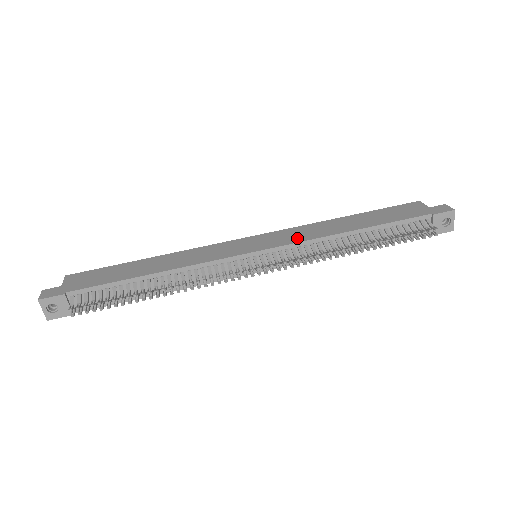
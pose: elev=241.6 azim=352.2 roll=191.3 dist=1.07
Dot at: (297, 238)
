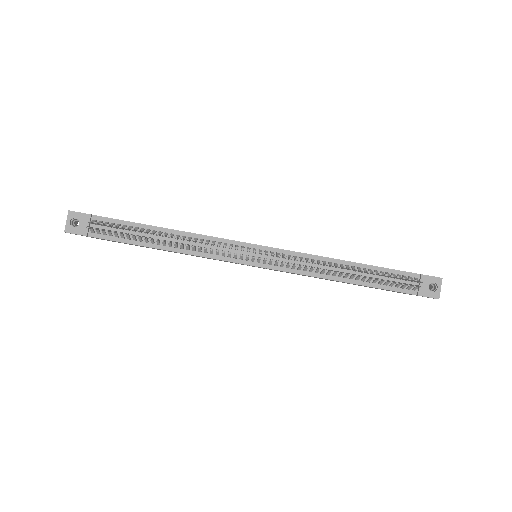
Dot at: occluded
